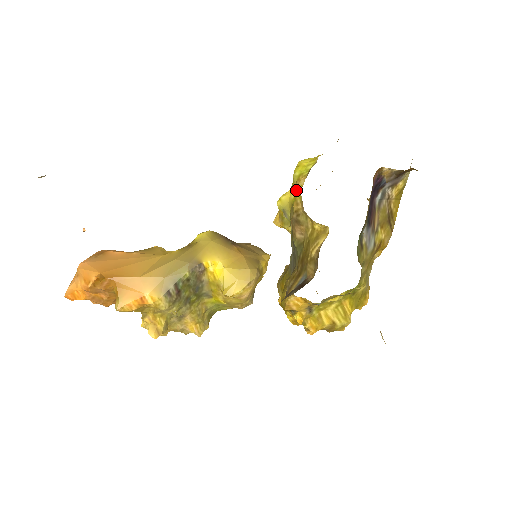
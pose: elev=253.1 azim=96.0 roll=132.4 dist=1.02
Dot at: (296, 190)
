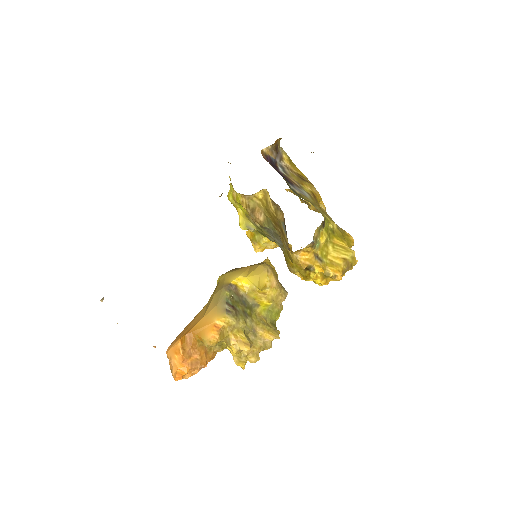
Dot at: (236, 201)
